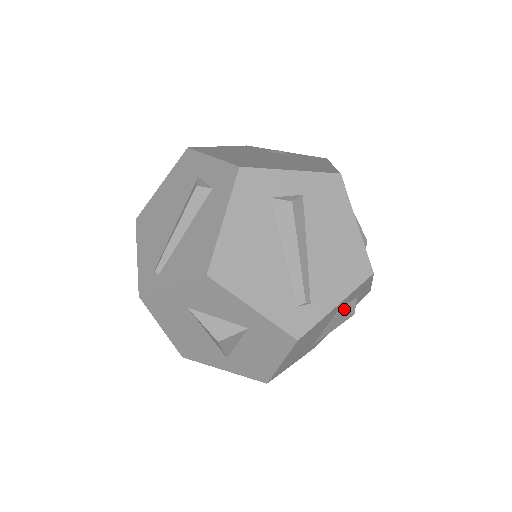
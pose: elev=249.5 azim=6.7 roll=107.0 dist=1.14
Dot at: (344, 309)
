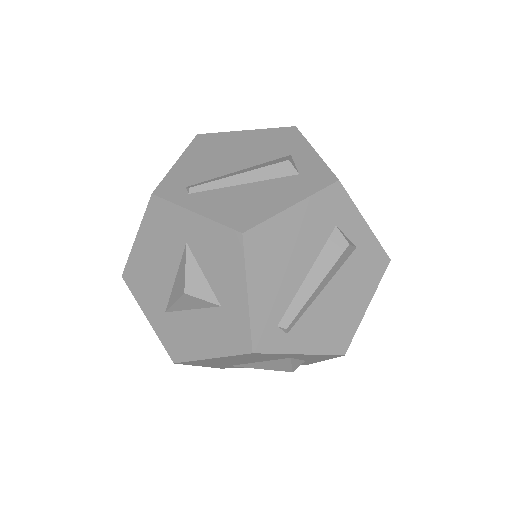
Dot at: (293, 361)
